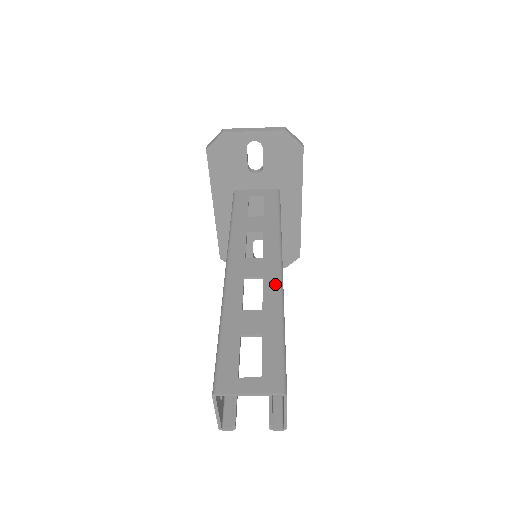
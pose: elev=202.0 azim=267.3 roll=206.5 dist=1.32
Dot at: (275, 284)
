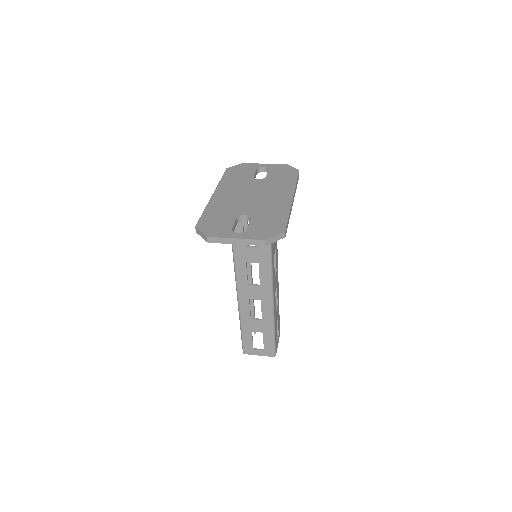
Dot at: (269, 306)
